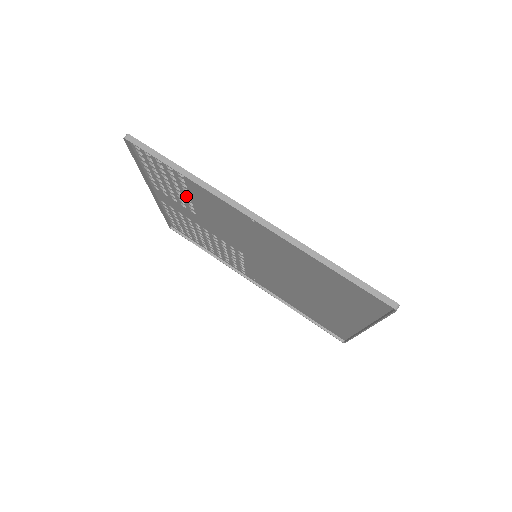
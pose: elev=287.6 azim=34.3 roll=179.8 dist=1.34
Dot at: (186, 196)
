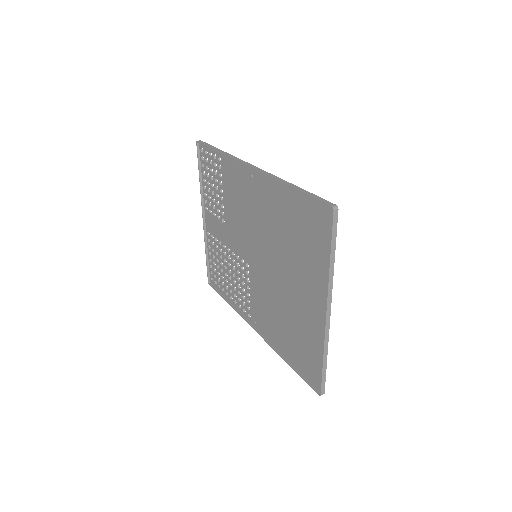
Dot at: (221, 195)
